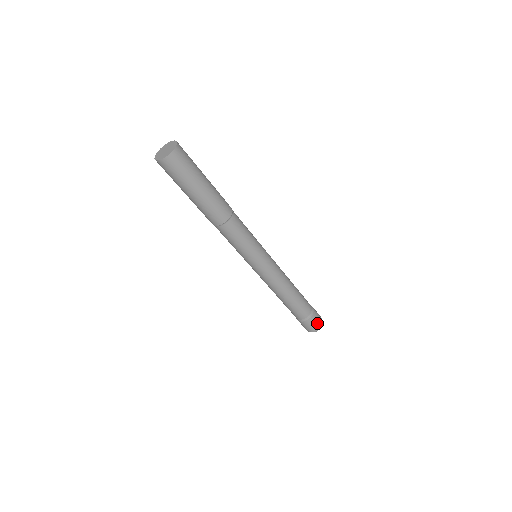
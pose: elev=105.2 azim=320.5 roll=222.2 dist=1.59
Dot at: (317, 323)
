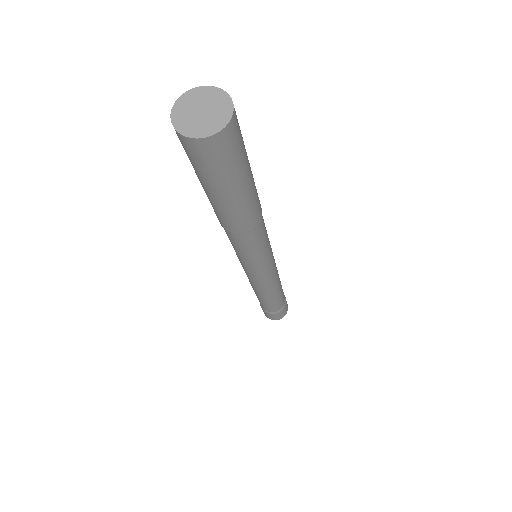
Dot at: occluded
